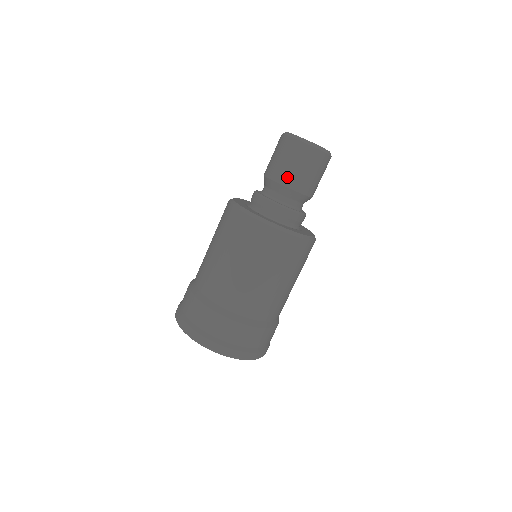
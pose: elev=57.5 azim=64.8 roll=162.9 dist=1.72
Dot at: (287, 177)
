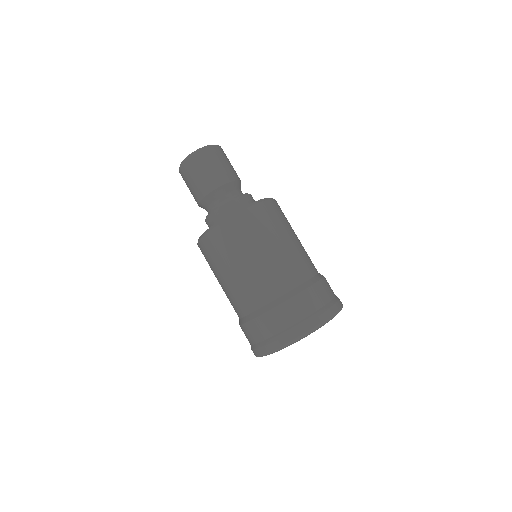
Dot at: (203, 188)
